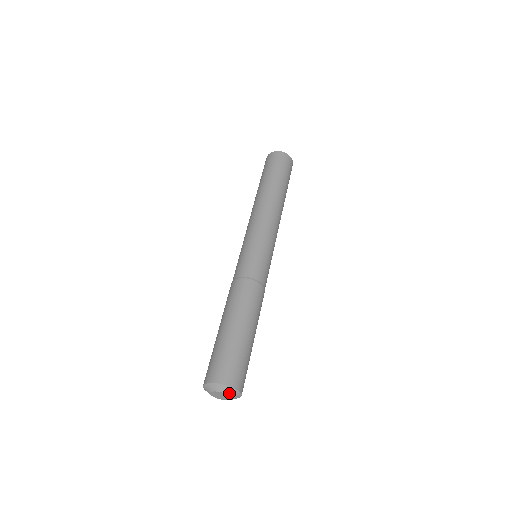
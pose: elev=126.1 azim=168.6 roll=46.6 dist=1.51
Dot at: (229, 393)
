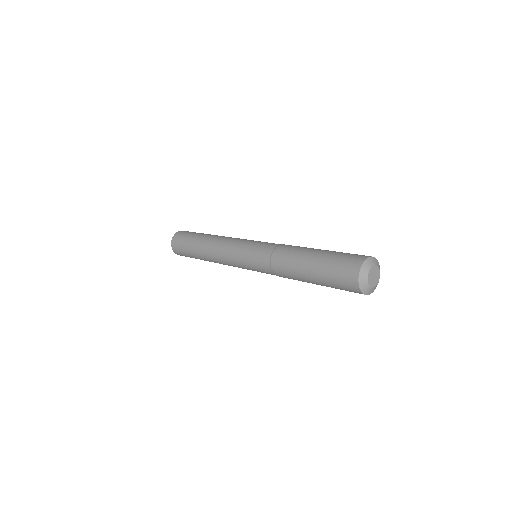
Dot at: (379, 267)
